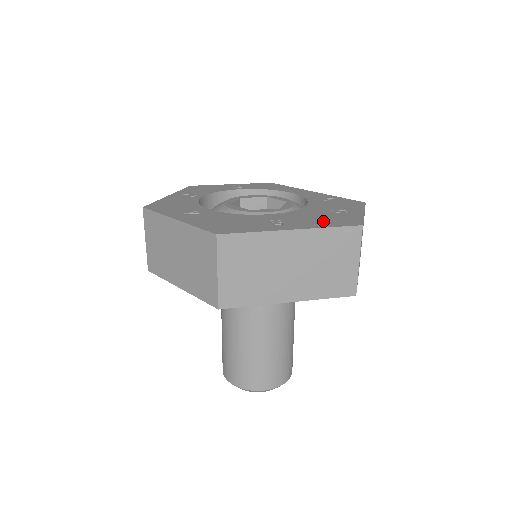
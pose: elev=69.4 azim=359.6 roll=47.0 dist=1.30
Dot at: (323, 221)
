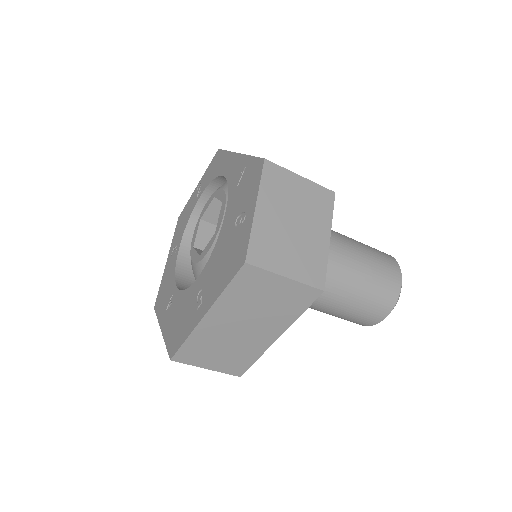
Dot at: (223, 271)
